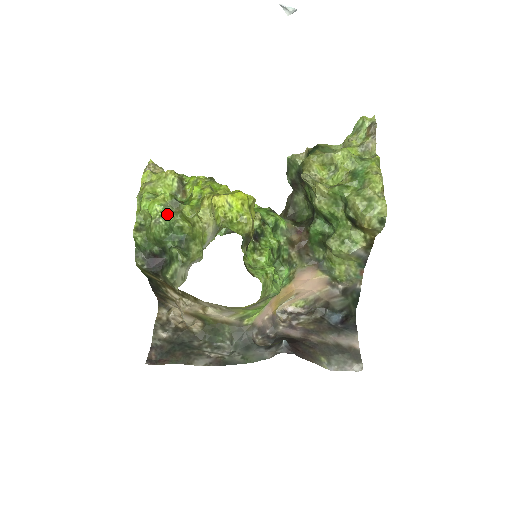
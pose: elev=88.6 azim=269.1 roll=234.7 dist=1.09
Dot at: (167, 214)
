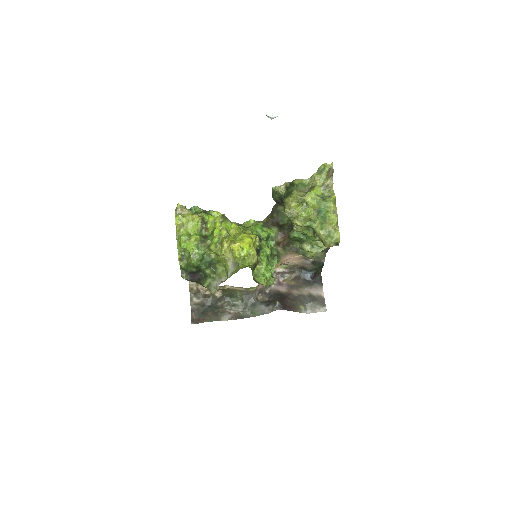
Dot at: (200, 250)
